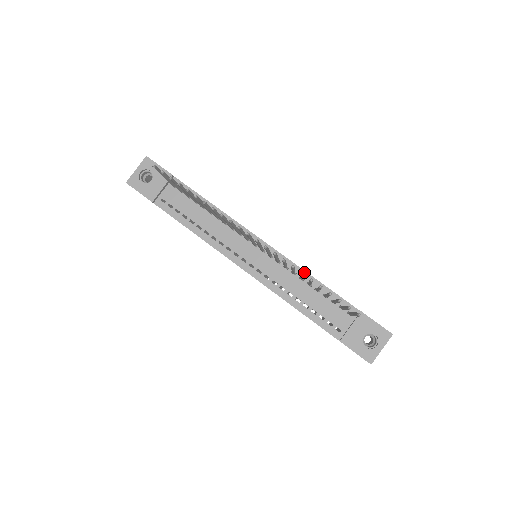
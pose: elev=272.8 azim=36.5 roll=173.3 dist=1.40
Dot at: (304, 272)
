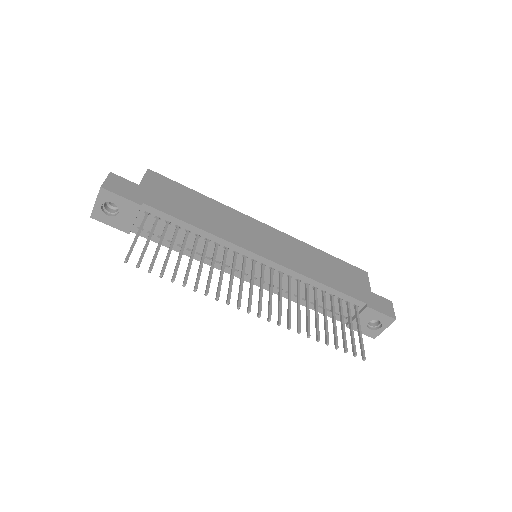
Dot at: (309, 279)
